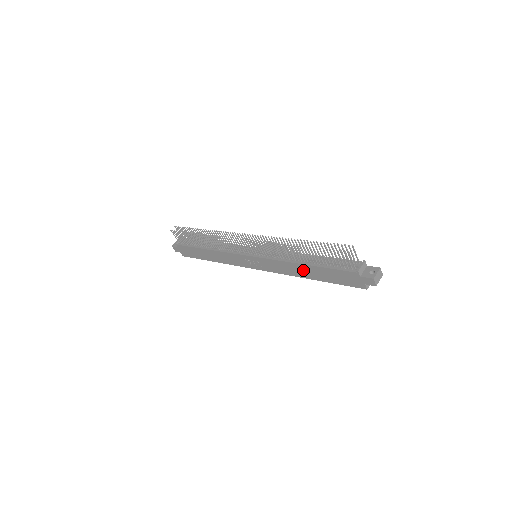
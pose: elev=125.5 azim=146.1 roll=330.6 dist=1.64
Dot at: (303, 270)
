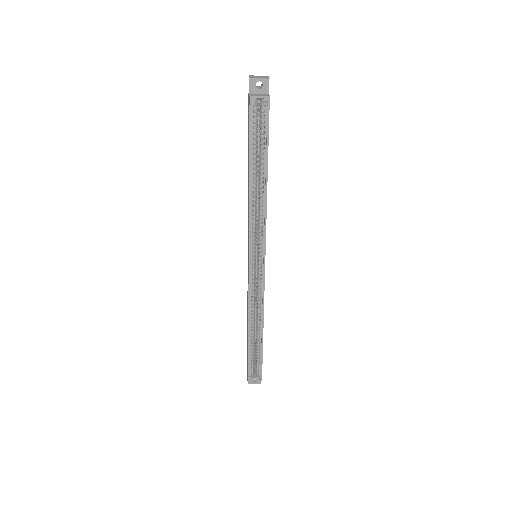
Dot at: (248, 182)
